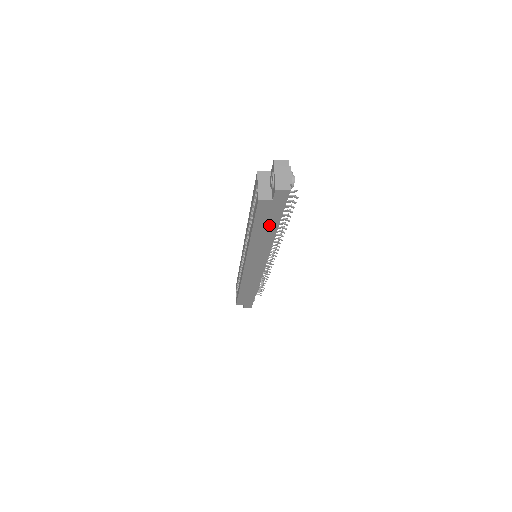
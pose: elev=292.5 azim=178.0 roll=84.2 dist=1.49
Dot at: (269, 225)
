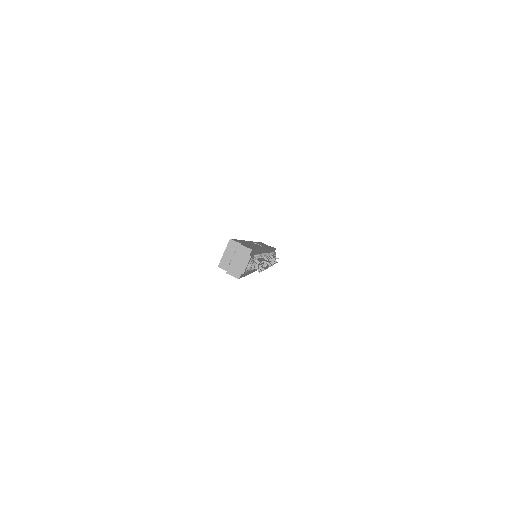
Dot at: occluded
